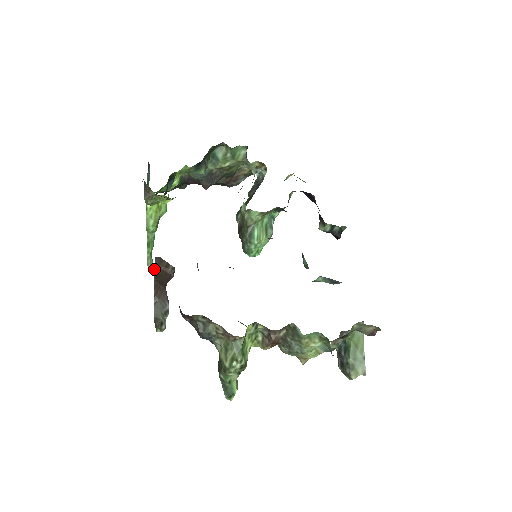
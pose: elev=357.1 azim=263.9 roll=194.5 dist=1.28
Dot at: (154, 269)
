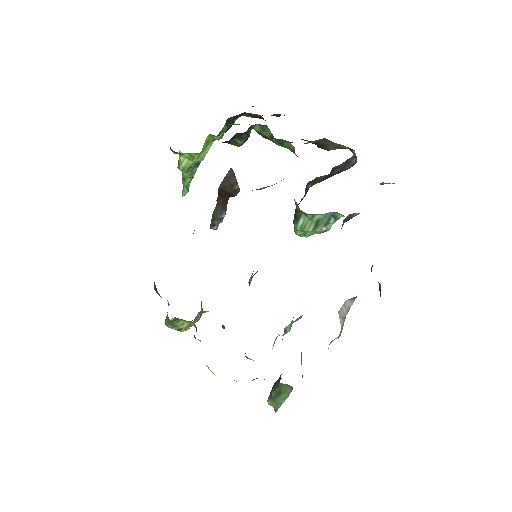
Dot at: (223, 180)
